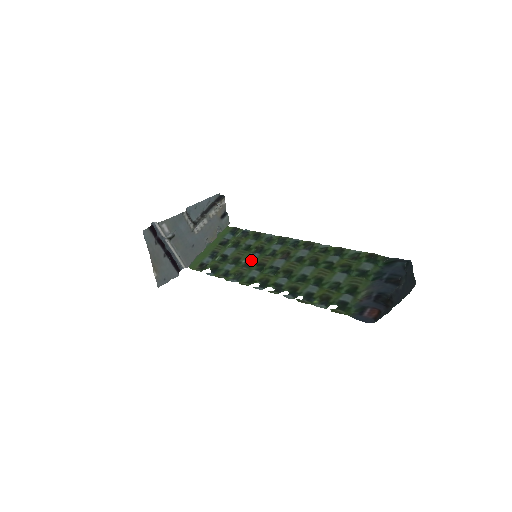
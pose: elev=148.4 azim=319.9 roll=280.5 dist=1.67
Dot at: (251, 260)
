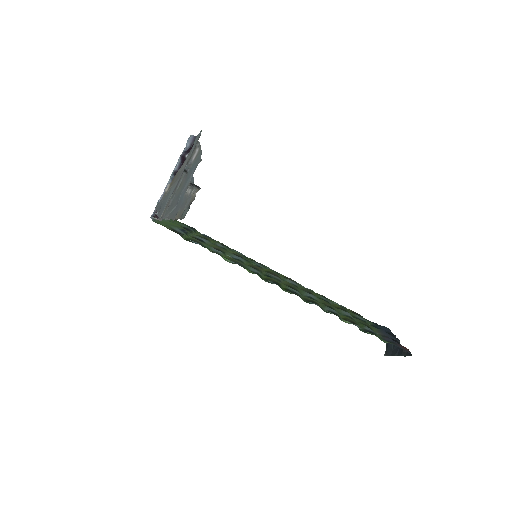
Dot at: (240, 259)
